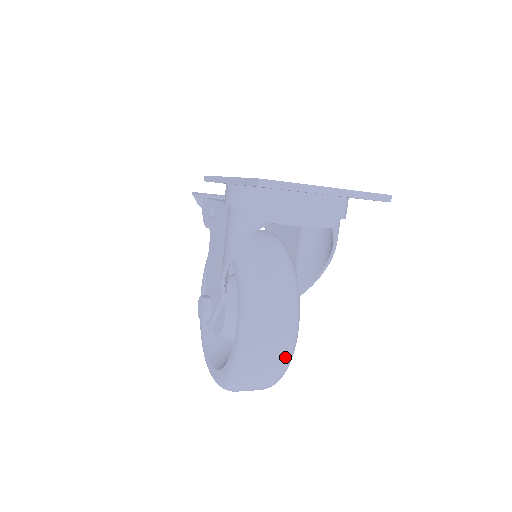
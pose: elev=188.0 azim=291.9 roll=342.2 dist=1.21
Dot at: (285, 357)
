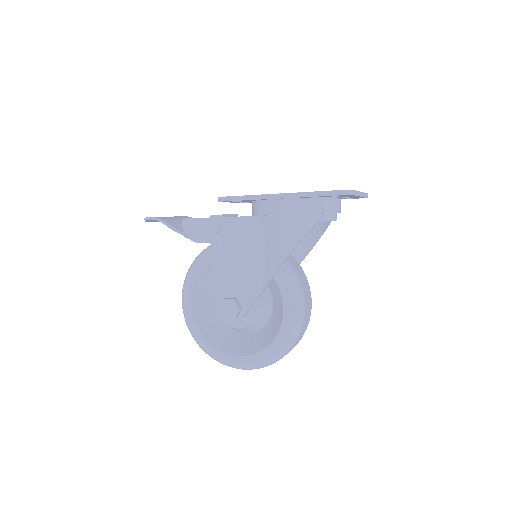
Dot at: (309, 320)
